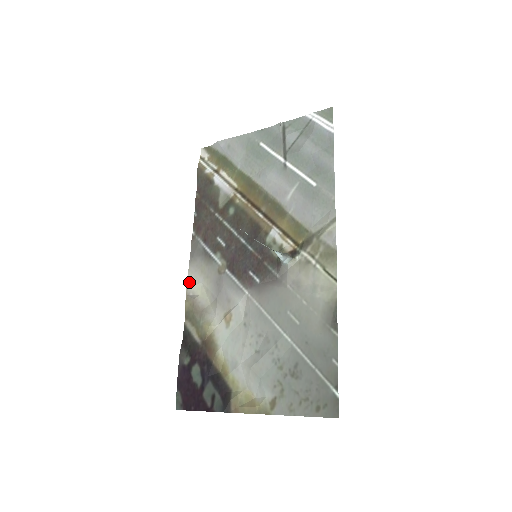
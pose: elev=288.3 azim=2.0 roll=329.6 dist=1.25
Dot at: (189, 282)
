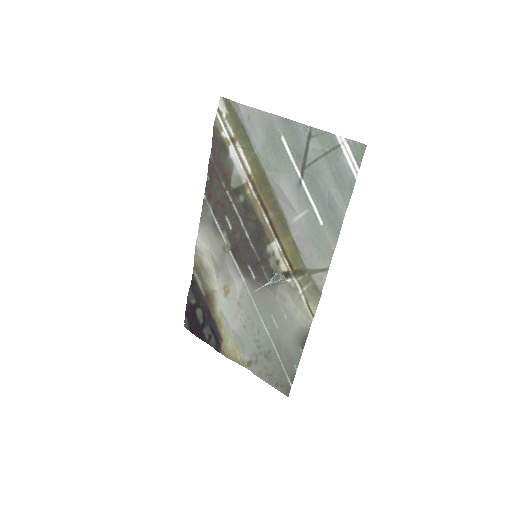
Dot at: (198, 243)
